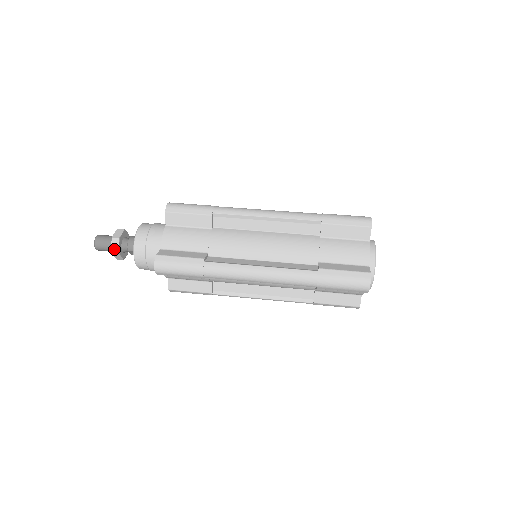
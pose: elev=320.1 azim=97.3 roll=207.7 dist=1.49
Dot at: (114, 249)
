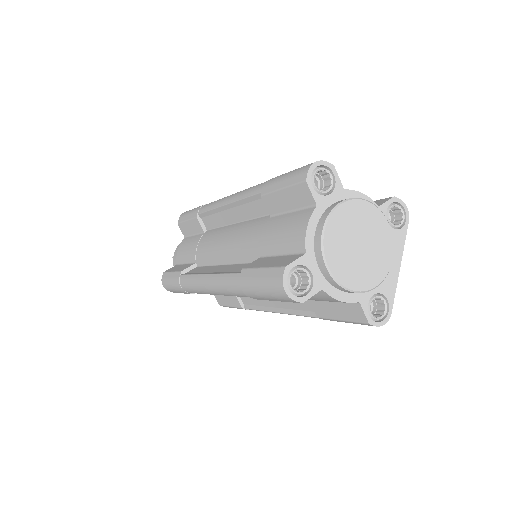
Dot at: occluded
